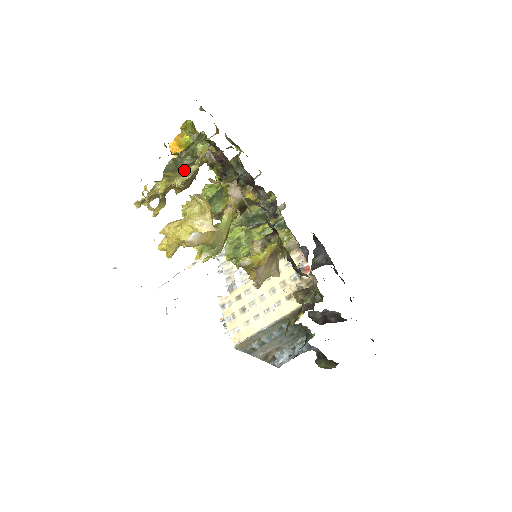
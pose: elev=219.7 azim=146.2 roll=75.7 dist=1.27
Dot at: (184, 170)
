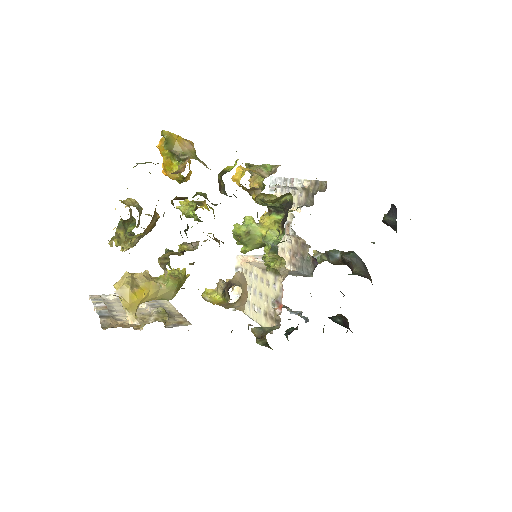
Dot at: (128, 238)
